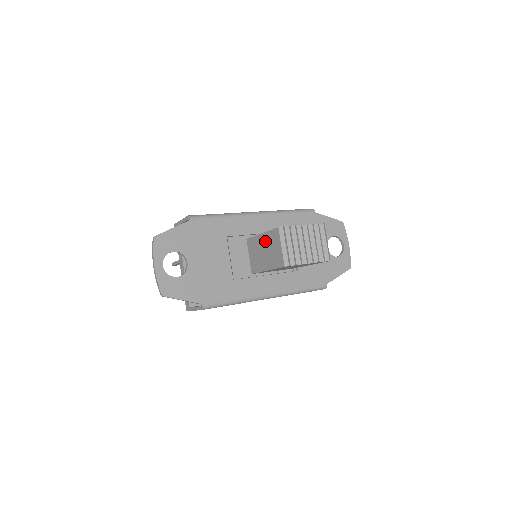
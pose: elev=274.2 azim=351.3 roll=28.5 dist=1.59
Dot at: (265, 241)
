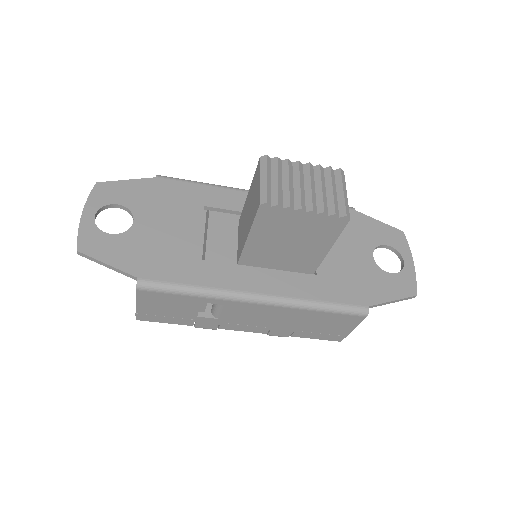
Dot at: (249, 197)
